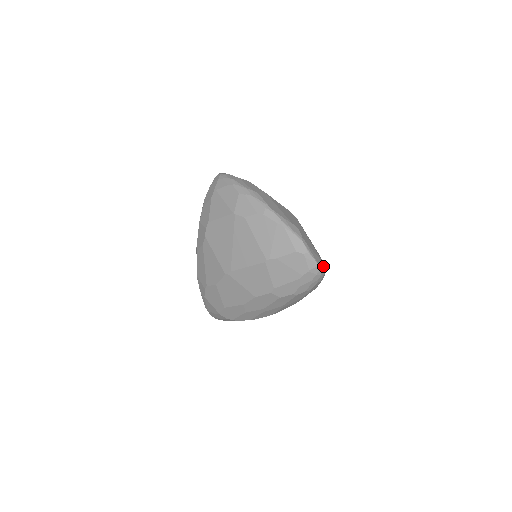
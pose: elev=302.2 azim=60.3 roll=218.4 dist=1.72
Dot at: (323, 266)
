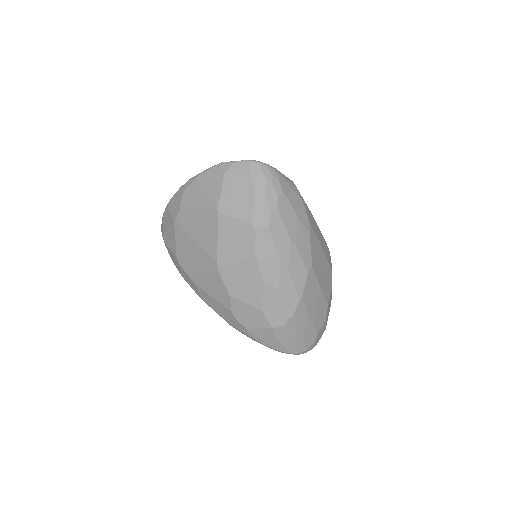
Dot at: occluded
